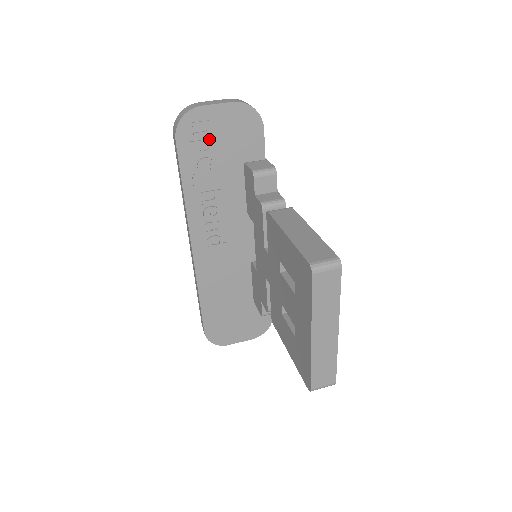
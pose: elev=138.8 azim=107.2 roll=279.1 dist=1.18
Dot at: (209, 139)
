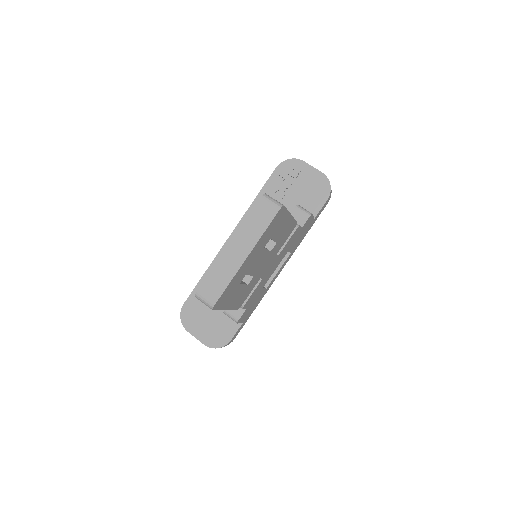
Dot at: (293, 180)
